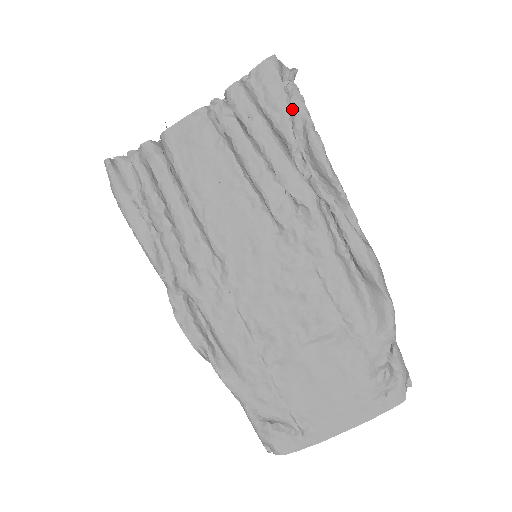
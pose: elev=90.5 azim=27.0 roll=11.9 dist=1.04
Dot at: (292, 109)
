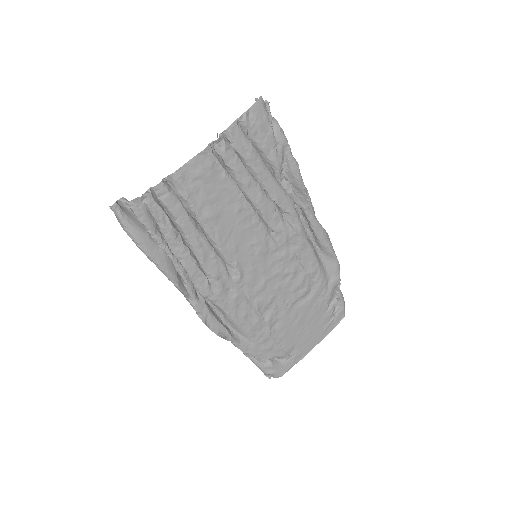
Dot at: (277, 141)
